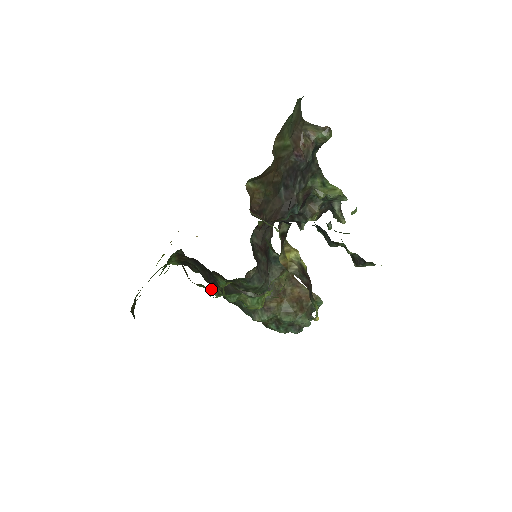
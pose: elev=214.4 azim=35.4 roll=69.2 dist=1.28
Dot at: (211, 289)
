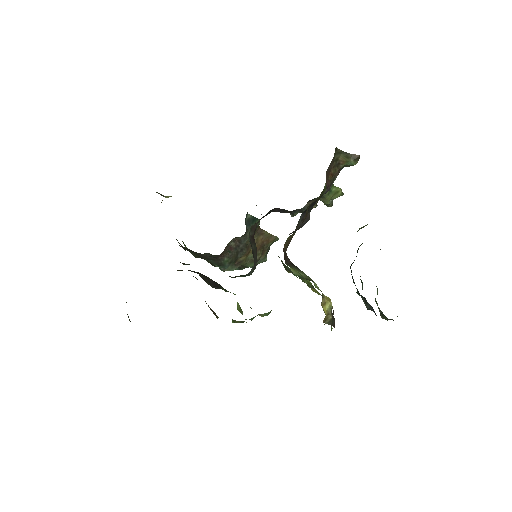
Dot at: (236, 321)
